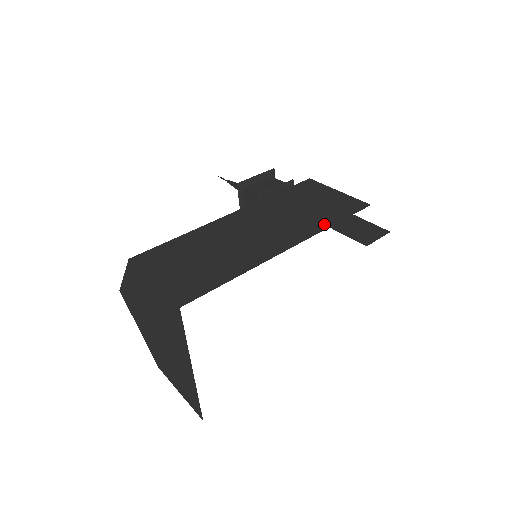
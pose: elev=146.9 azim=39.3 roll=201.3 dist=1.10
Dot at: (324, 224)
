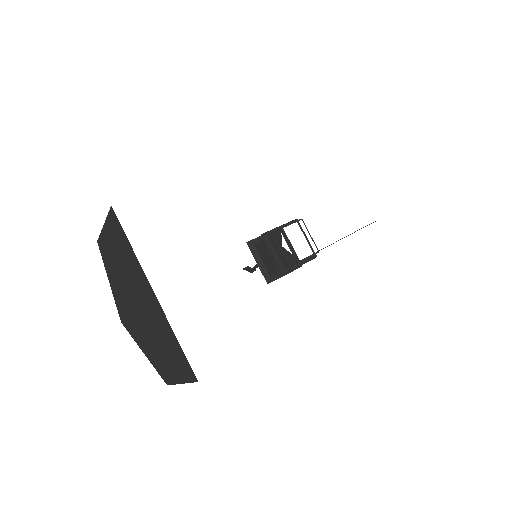
Dot at: occluded
